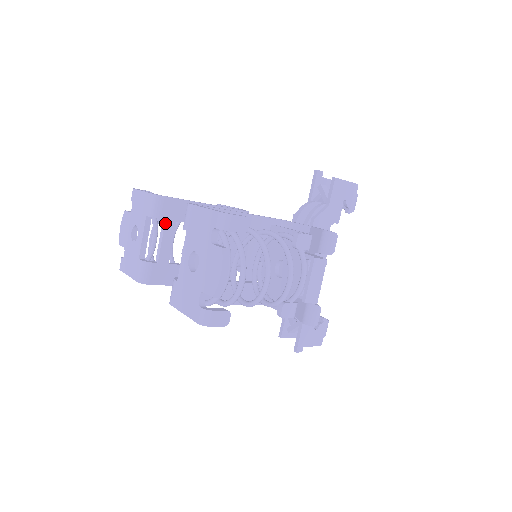
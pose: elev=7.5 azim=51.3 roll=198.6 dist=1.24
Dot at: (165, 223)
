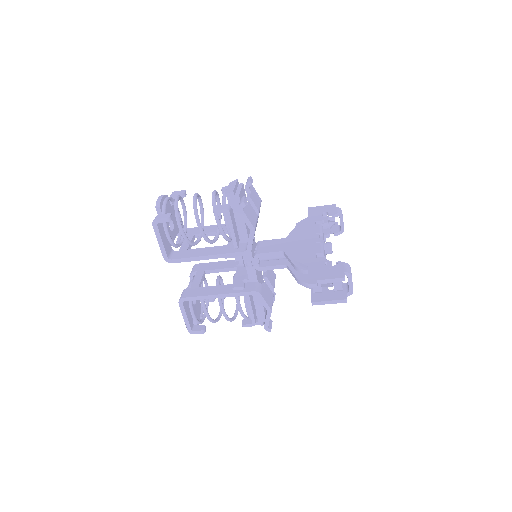
Dot at: (197, 273)
